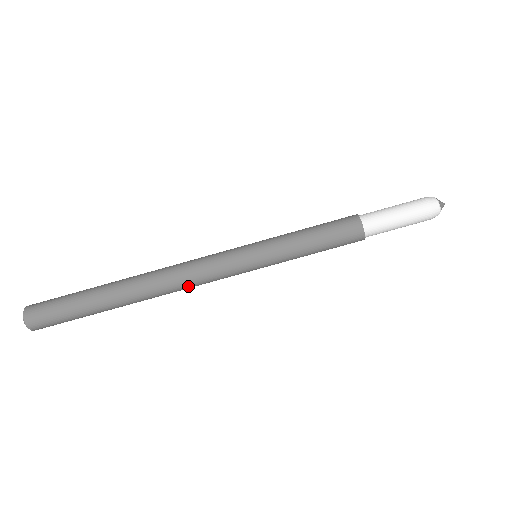
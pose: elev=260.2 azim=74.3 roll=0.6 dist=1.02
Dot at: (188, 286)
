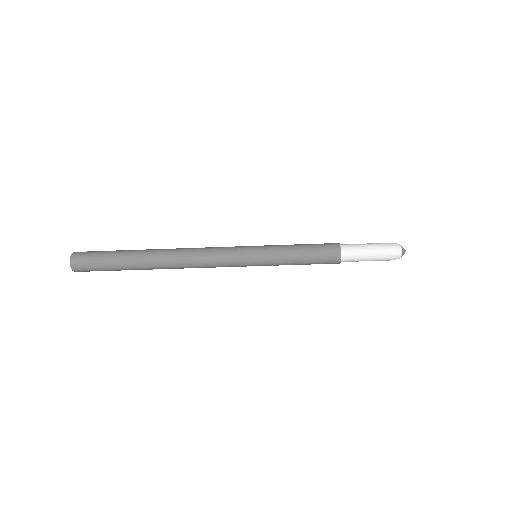
Dot at: (200, 267)
